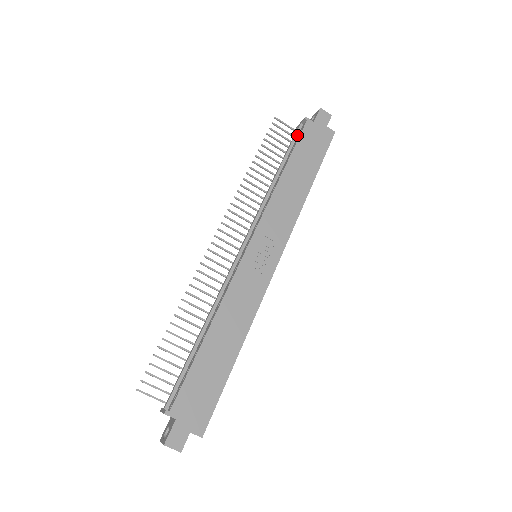
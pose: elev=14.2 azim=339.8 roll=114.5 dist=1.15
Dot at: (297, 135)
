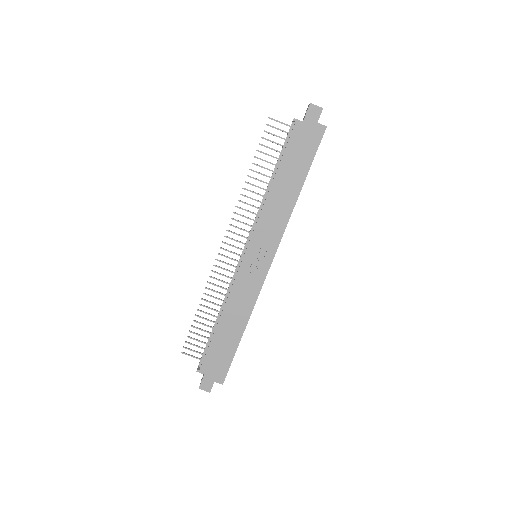
Dot at: (289, 136)
